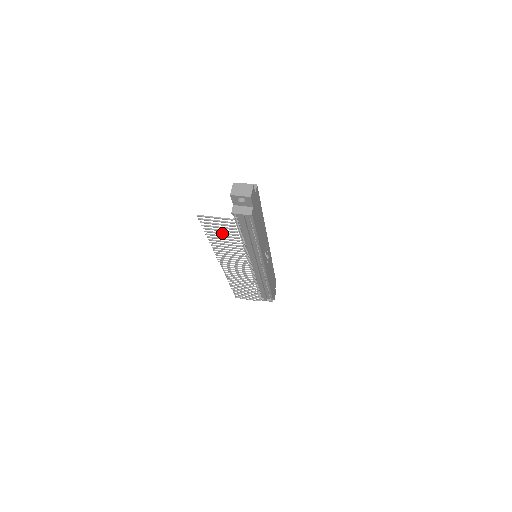
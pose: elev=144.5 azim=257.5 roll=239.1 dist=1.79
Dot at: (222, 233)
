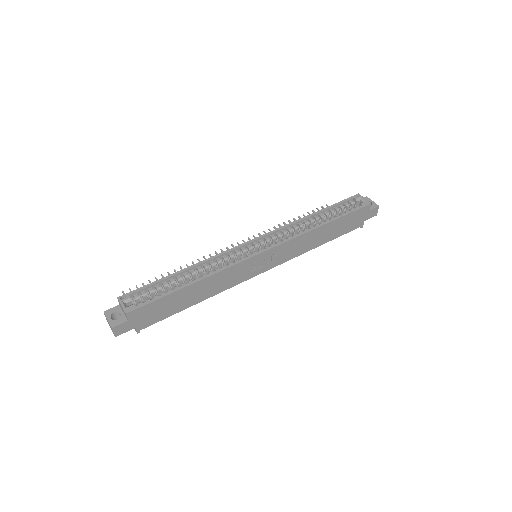
Dot at: occluded
